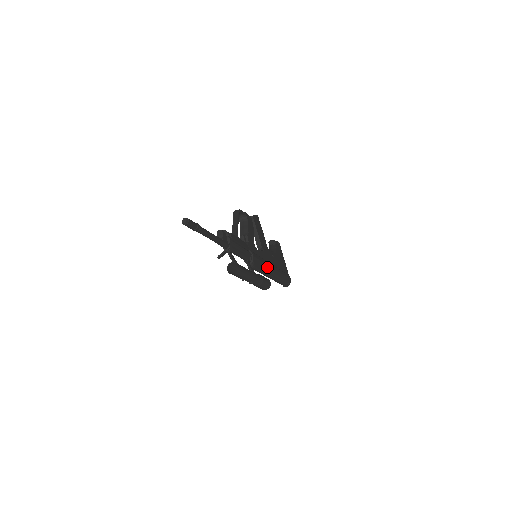
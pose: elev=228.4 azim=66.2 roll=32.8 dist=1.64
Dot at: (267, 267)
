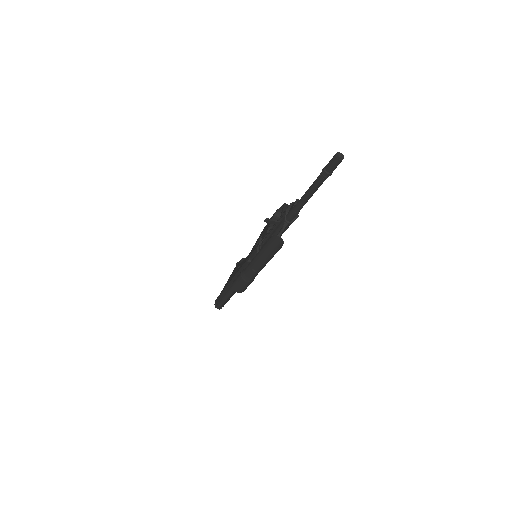
Dot at: occluded
